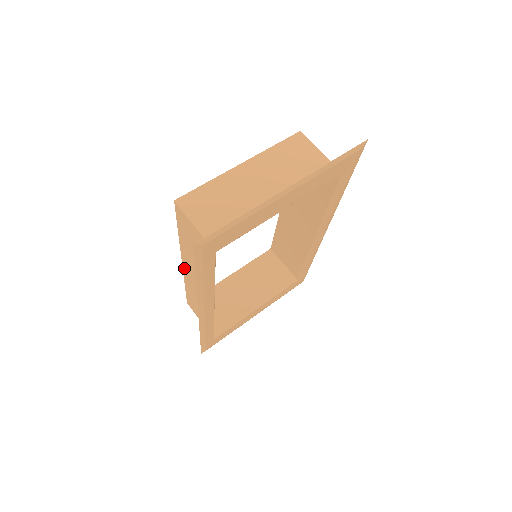
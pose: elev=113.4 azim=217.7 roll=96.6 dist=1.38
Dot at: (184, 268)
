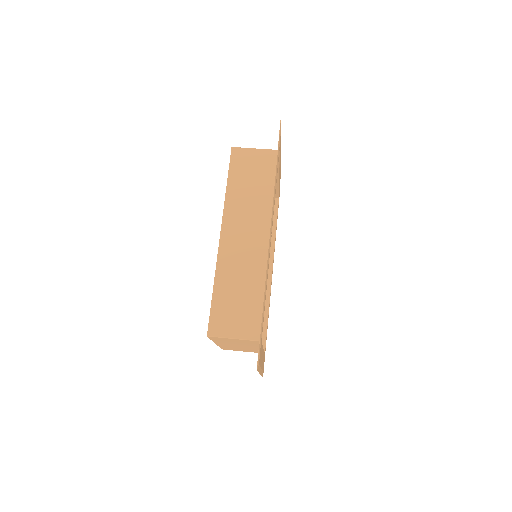
Dot at: (222, 240)
